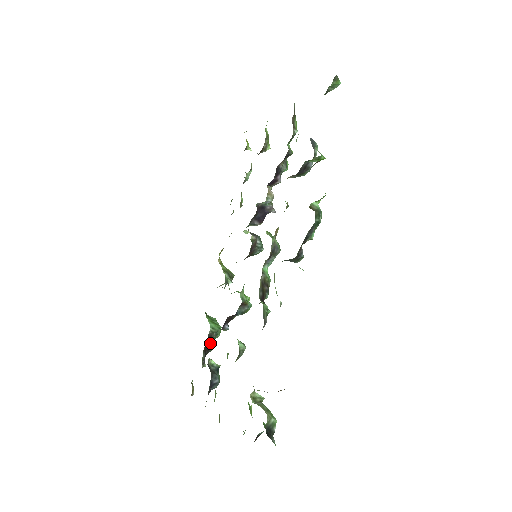
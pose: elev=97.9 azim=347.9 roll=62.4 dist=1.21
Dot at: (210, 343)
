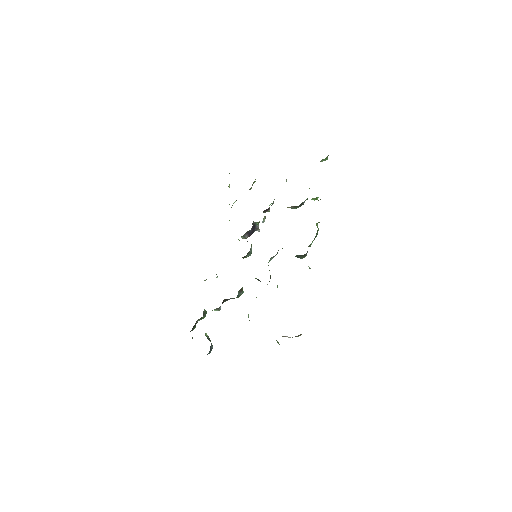
Dot at: (197, 322)
